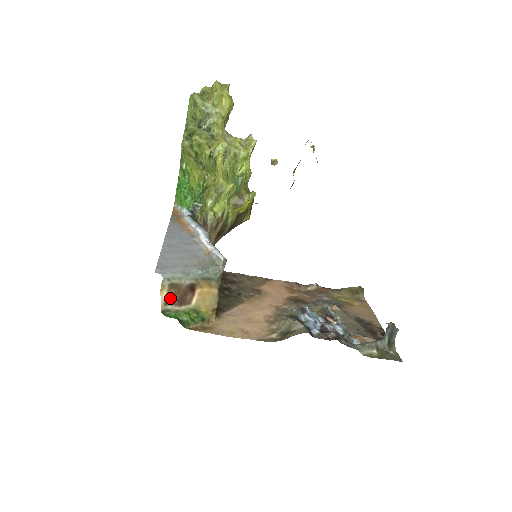
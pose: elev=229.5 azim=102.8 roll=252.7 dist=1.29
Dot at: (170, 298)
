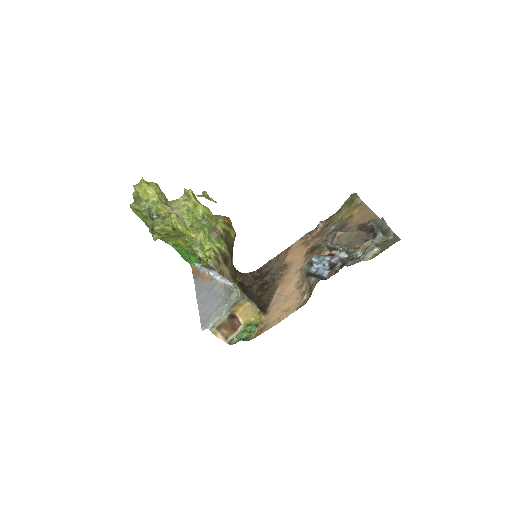
Dot at: (225, 334)
